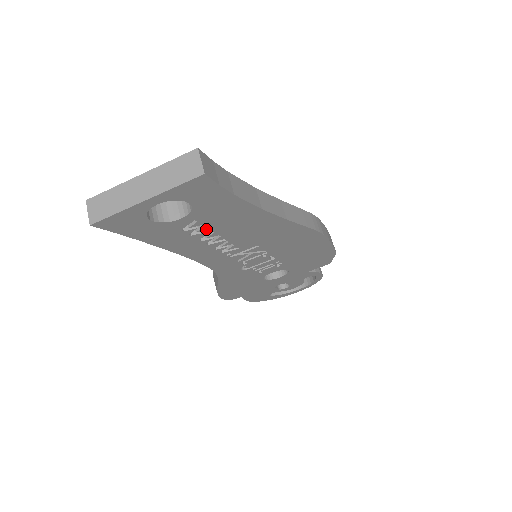
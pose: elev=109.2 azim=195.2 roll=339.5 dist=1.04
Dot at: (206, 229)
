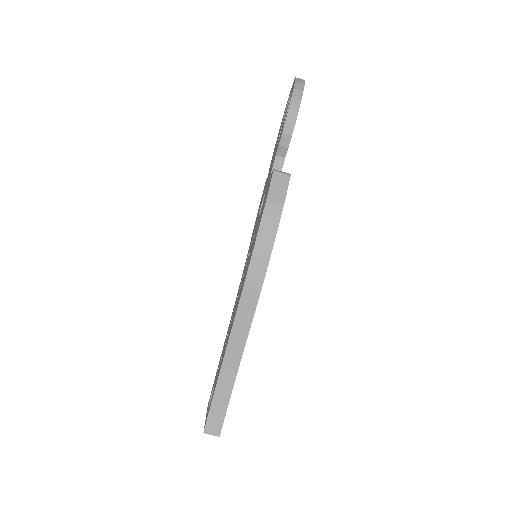
Dot at: occluded
